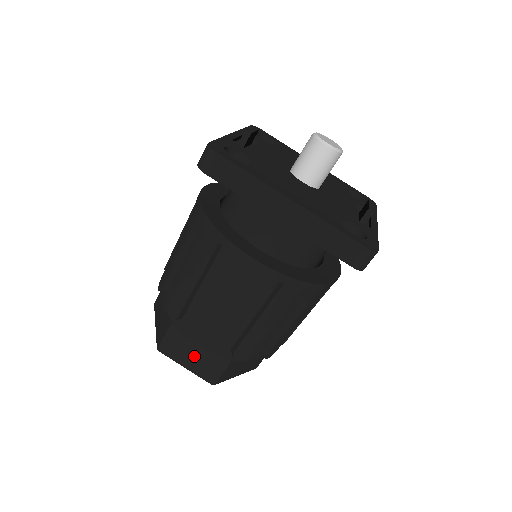
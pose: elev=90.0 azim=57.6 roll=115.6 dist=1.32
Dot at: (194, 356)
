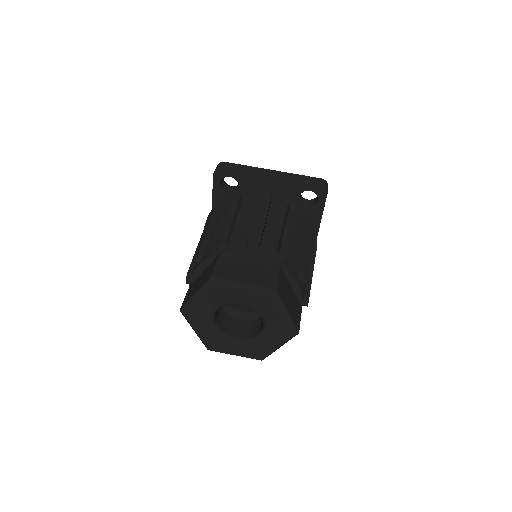
Dot at: (248, 272)
